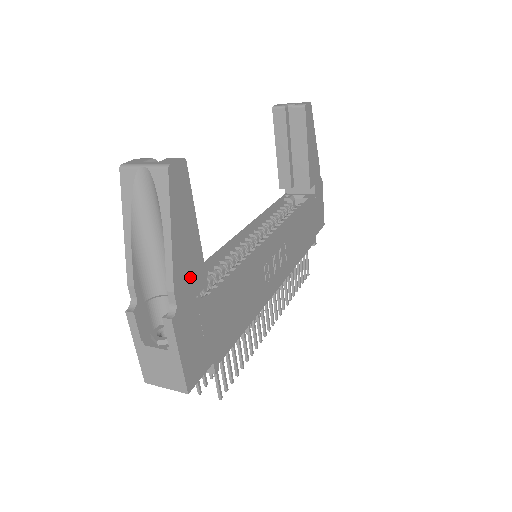
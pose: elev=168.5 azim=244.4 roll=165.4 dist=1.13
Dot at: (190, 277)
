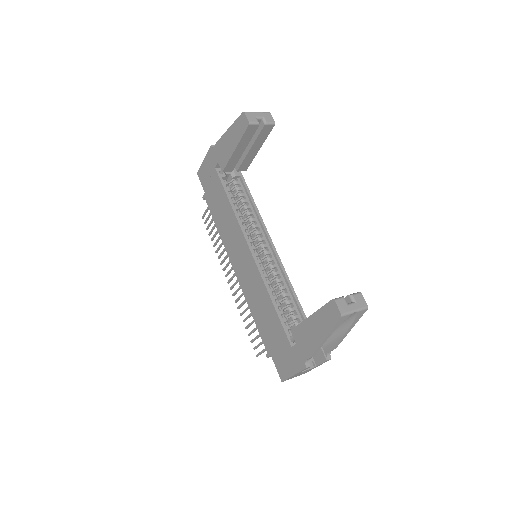
Dot at: occluded
